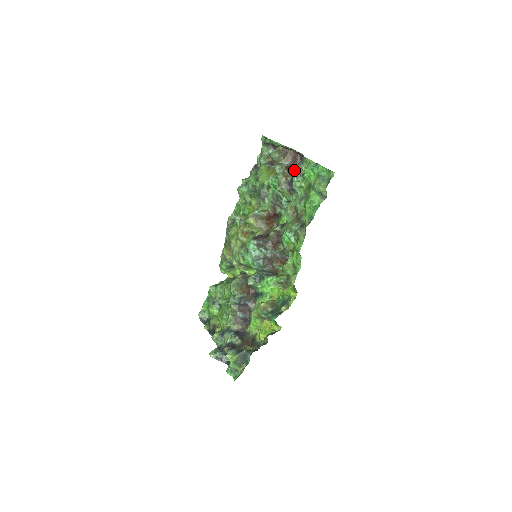
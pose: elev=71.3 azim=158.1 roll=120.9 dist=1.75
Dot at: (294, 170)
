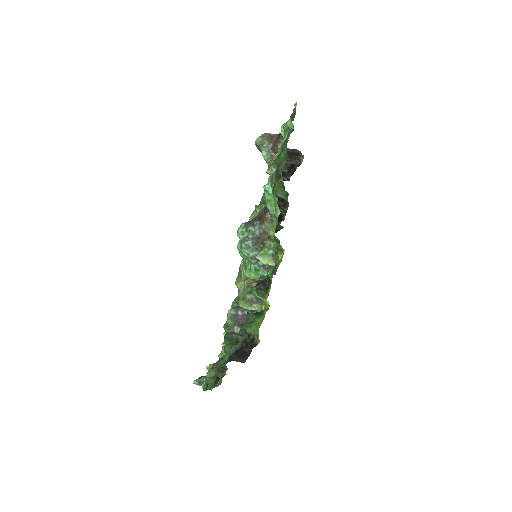
Dot at: (279, 147)
